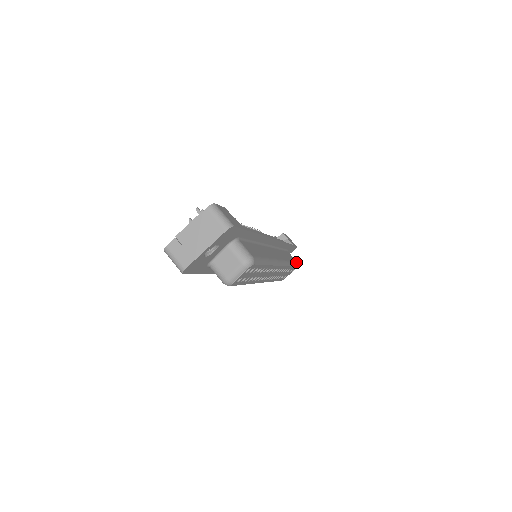
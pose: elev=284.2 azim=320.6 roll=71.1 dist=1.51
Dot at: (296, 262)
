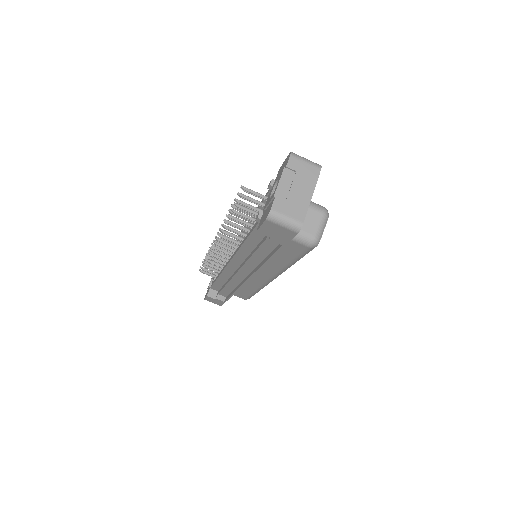
Dot at: occluded
